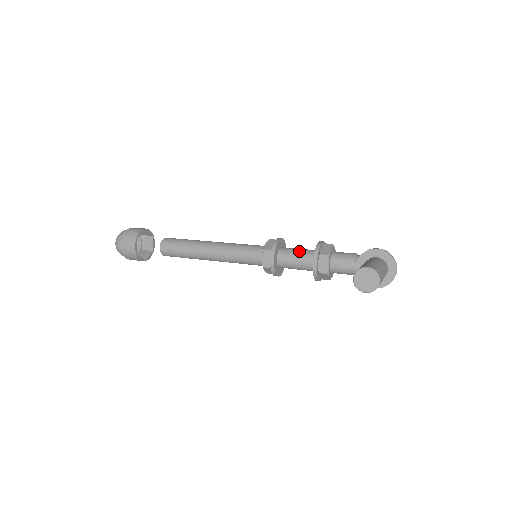
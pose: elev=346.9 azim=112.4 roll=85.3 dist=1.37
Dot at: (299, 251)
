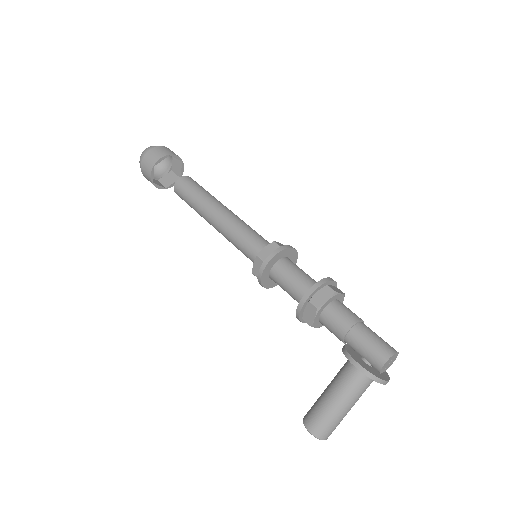
Dot at: (288, 289)
